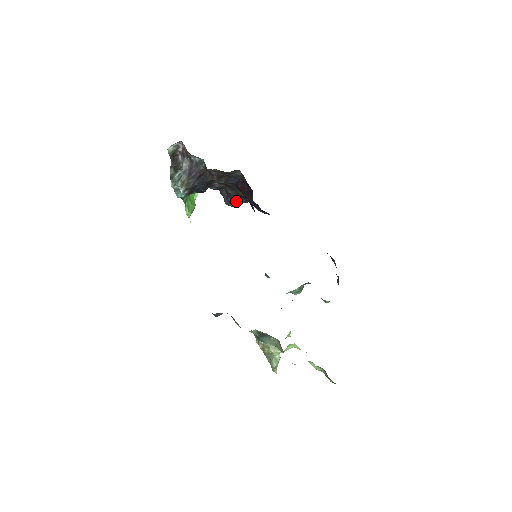
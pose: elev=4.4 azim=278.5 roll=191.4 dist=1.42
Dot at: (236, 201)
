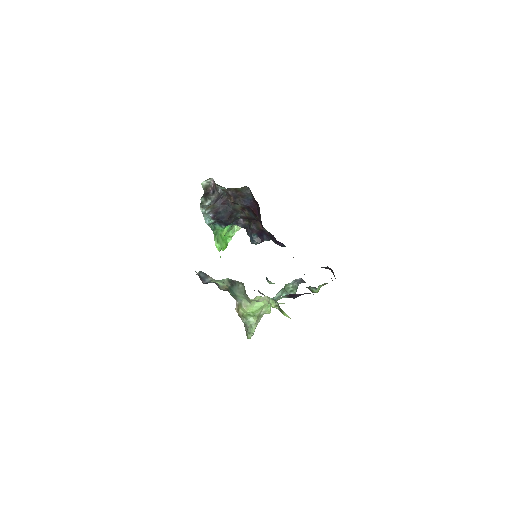
Dot at: (259, 239)
